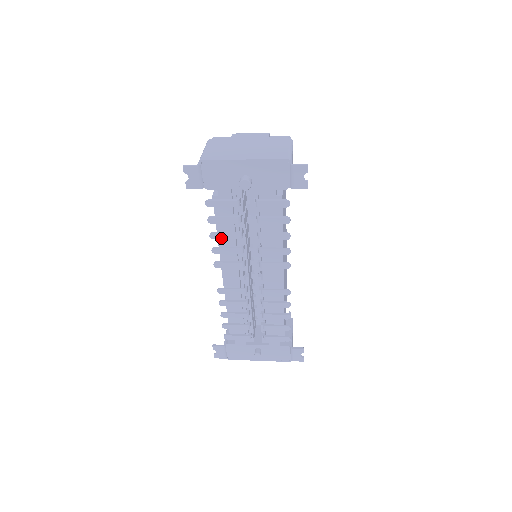
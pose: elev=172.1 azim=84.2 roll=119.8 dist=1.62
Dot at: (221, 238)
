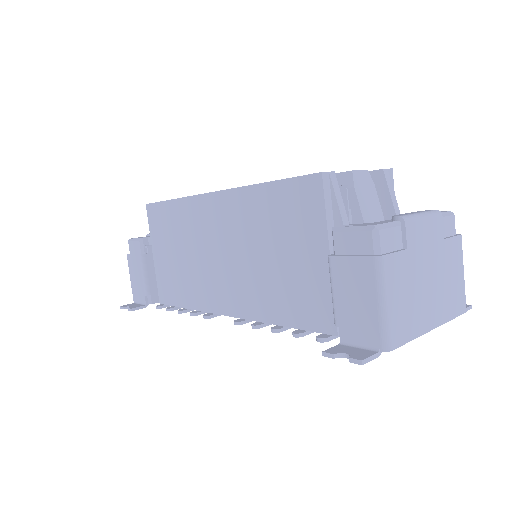
Dot at: occluded
